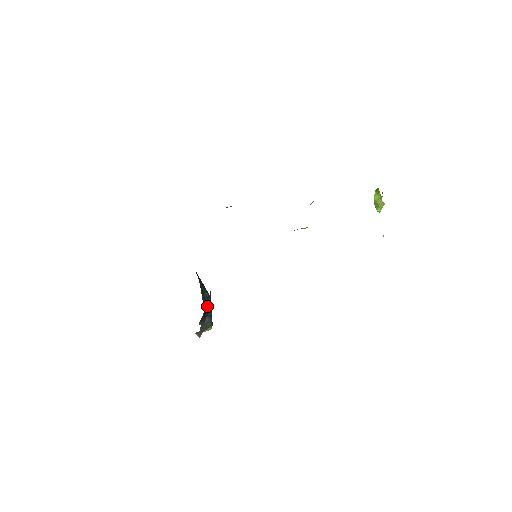
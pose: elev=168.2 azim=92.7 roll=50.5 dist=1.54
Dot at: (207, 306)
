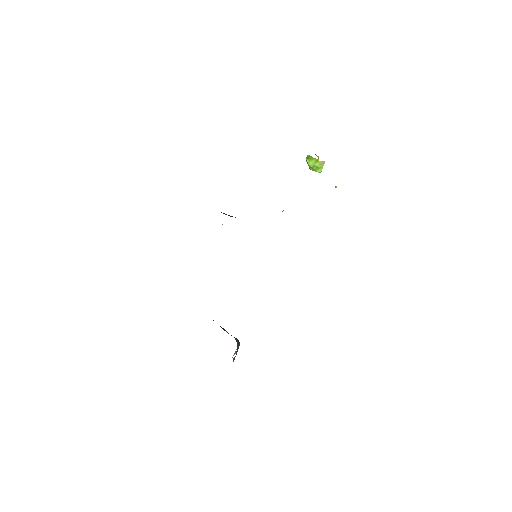
Dot at: (226, 331)
